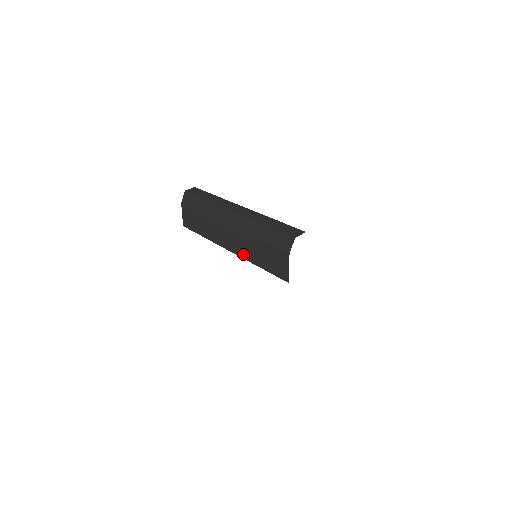
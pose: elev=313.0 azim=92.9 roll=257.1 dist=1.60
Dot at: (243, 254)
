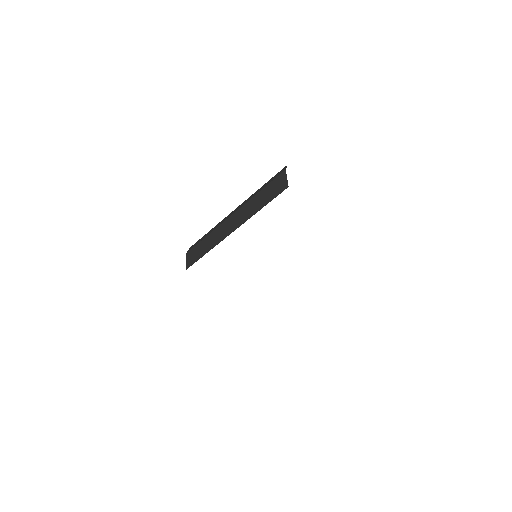
Dot at: (246, 218)
